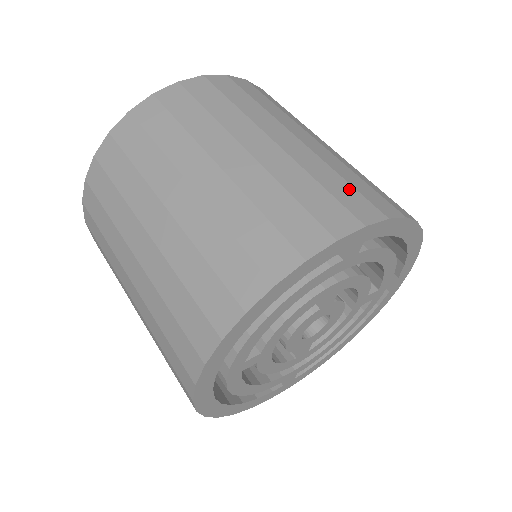
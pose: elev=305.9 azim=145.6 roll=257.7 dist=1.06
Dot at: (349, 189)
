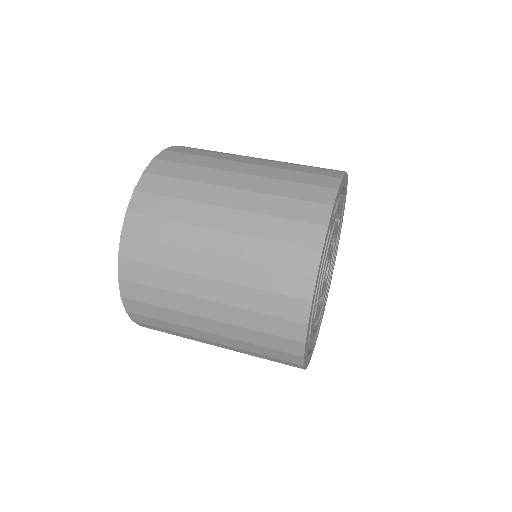
Dot at: (303, 187)
